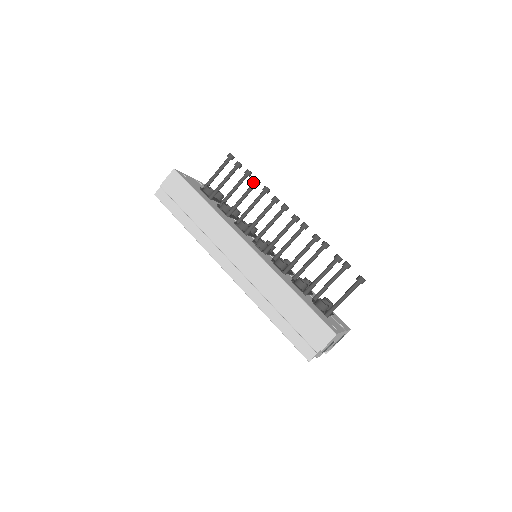
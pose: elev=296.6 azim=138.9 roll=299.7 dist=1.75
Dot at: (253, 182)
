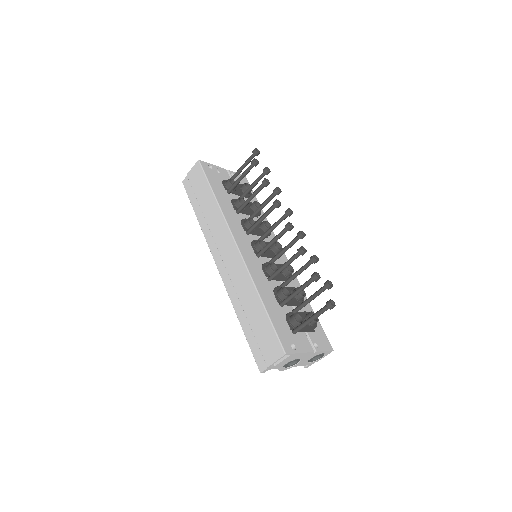
Dot at: occluded
